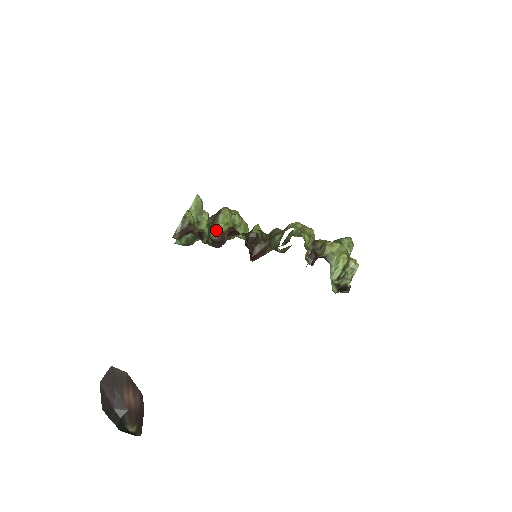
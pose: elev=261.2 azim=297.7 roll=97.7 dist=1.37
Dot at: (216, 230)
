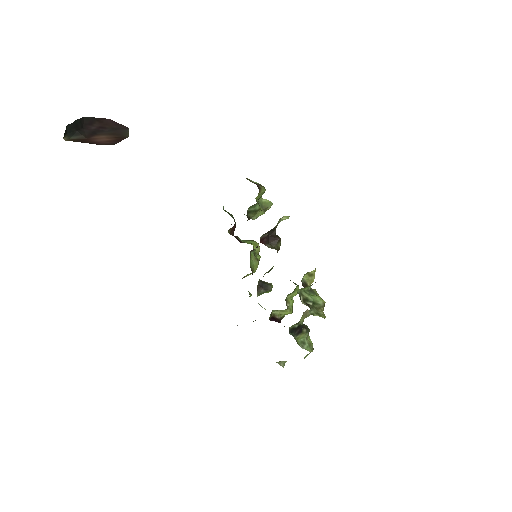
Dot at: (242, 240)
